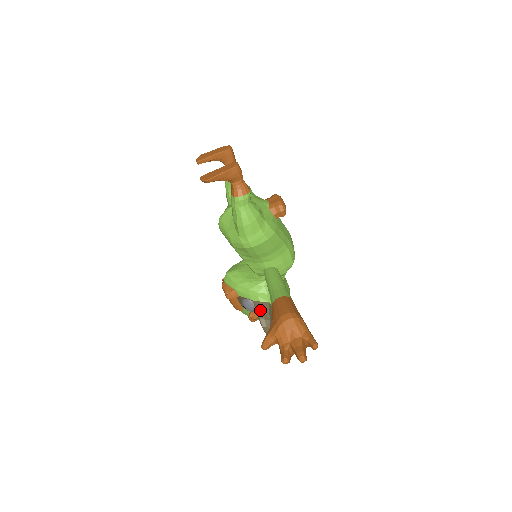
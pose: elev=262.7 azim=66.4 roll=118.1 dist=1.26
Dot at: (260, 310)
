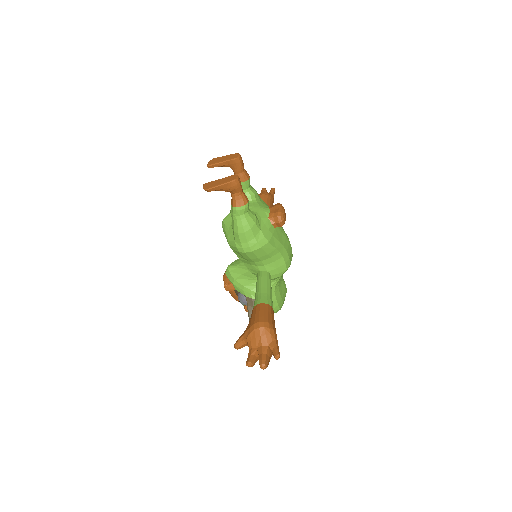
Dot at: (251, 307)
